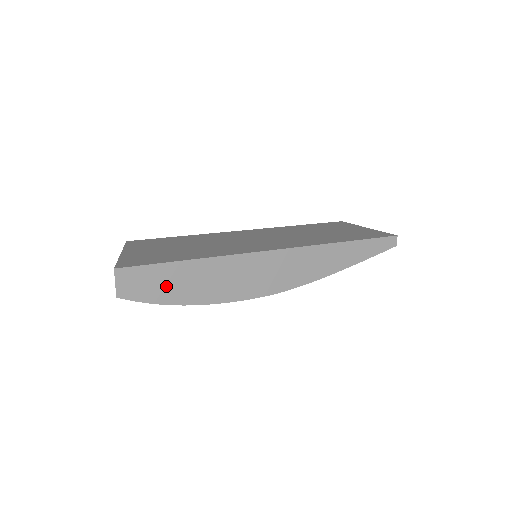
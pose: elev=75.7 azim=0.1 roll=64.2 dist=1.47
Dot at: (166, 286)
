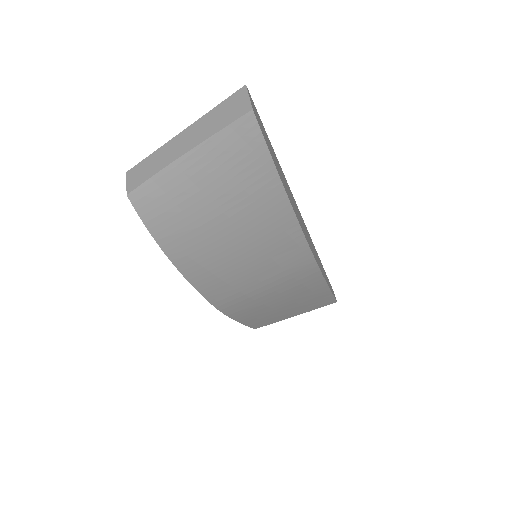
Dot at: (272, 154)
